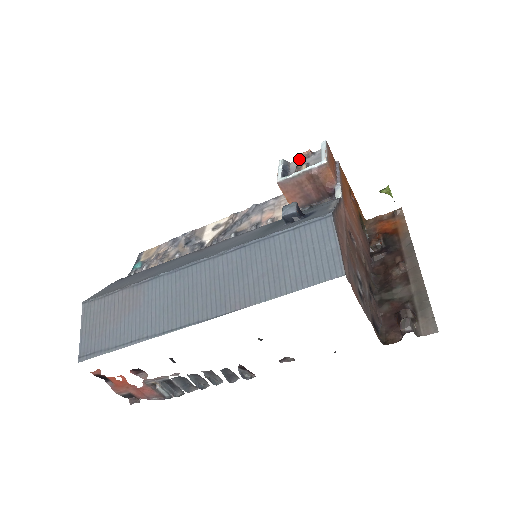
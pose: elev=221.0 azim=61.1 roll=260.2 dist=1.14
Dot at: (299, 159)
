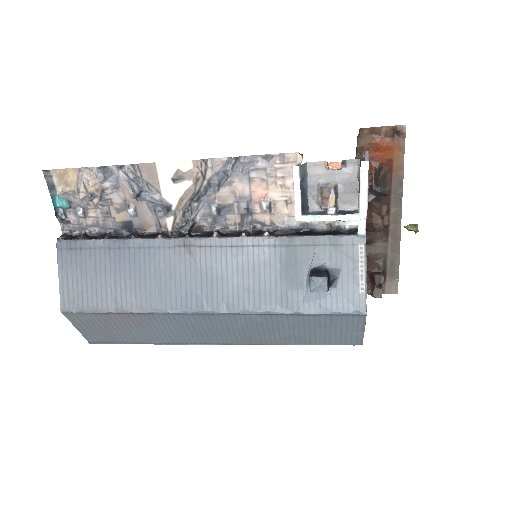
Dot at: (321, 164)
